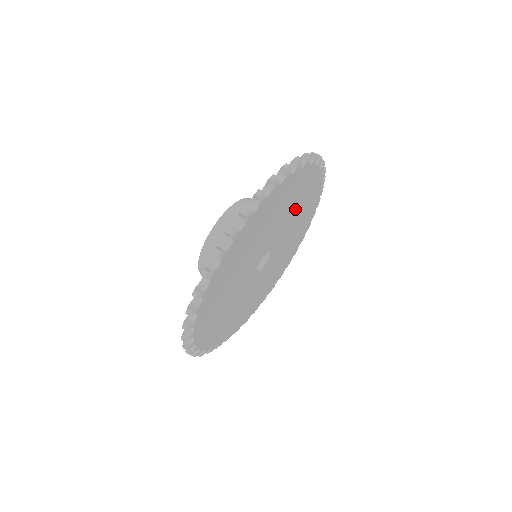
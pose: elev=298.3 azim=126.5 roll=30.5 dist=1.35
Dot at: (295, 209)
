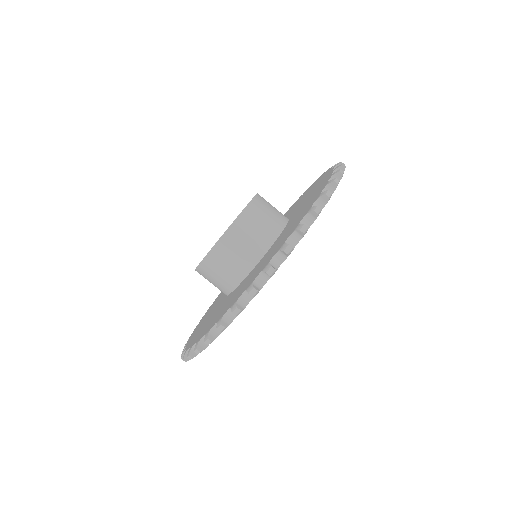
Dot at: occluded
